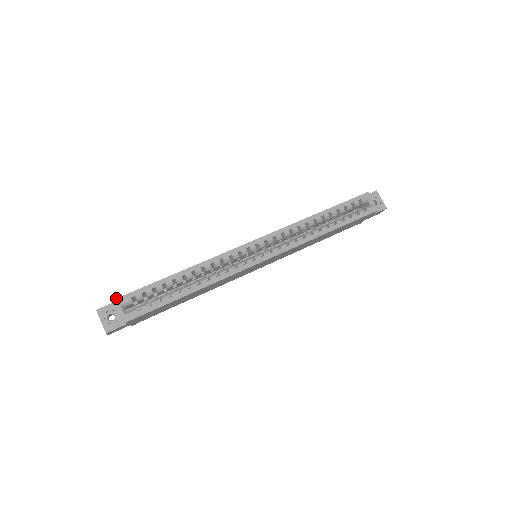
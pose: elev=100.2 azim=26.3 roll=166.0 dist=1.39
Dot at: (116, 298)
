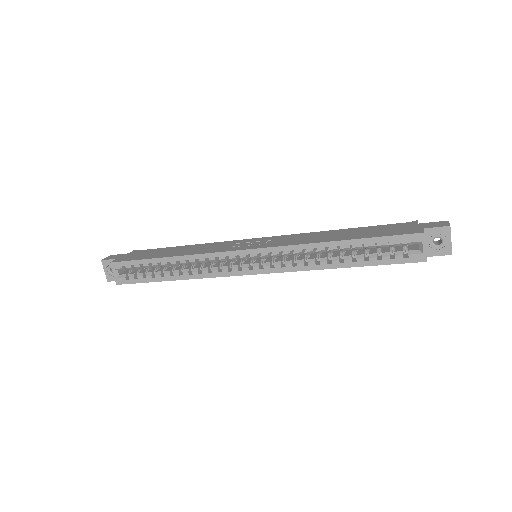
Dot at: (110, 262)
